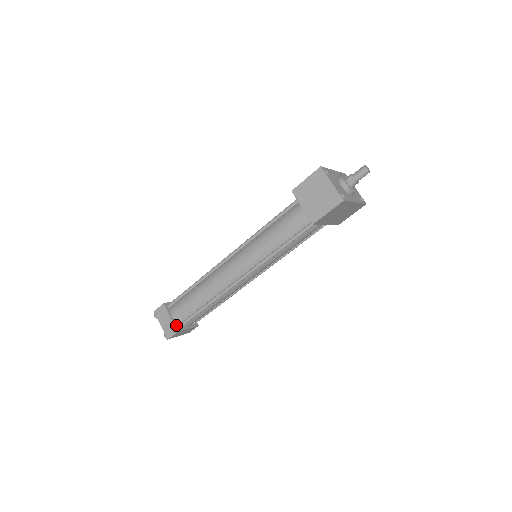
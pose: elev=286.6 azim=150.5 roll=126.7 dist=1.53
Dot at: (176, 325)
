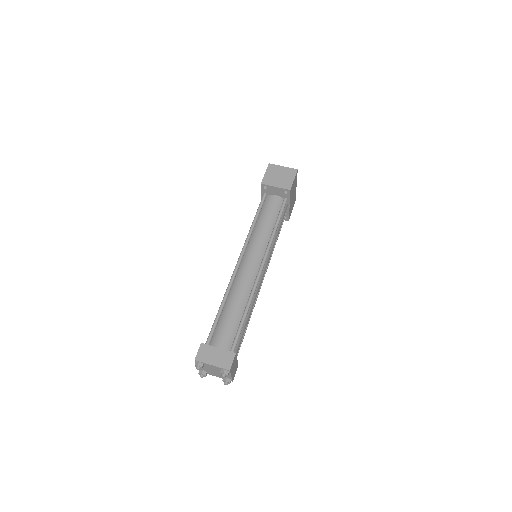
Dot at: (228, 352)
